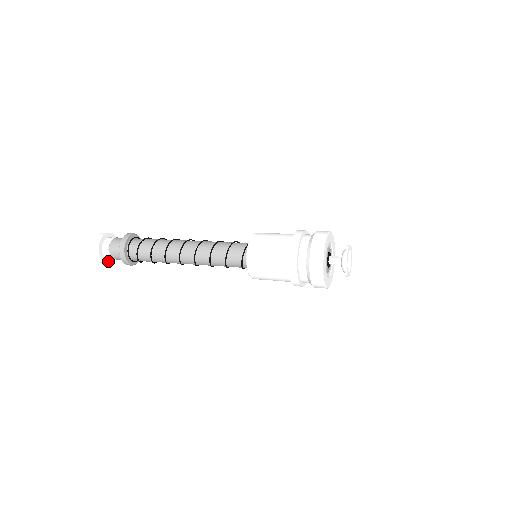
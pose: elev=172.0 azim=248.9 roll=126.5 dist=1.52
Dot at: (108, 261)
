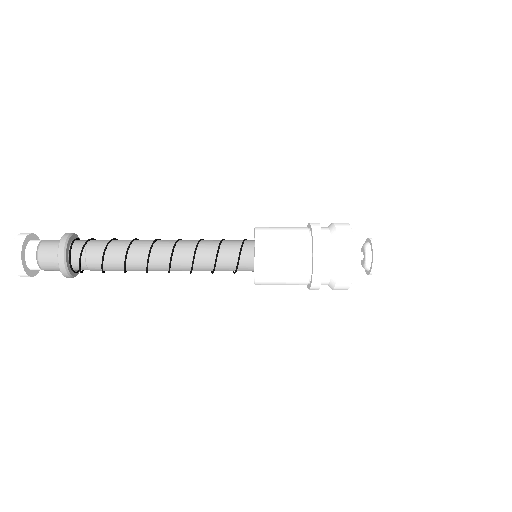
Dot at: (22, 255)
